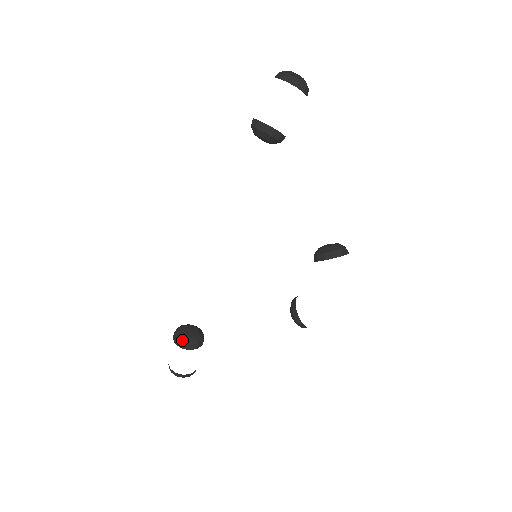
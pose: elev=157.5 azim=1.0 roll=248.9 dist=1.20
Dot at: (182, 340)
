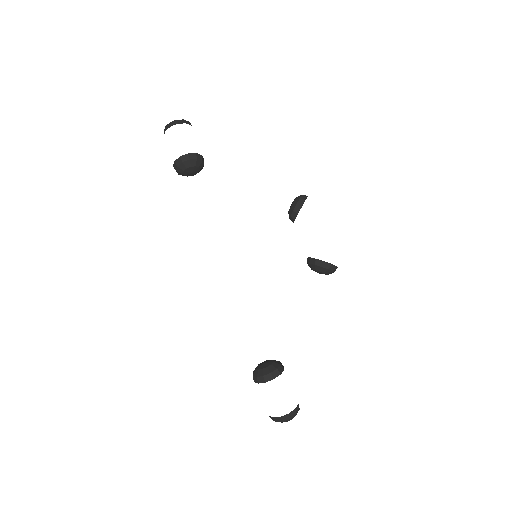
Dot at: (268, 372)
